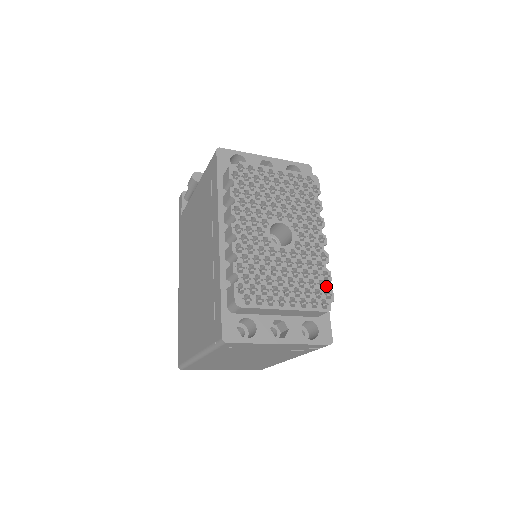
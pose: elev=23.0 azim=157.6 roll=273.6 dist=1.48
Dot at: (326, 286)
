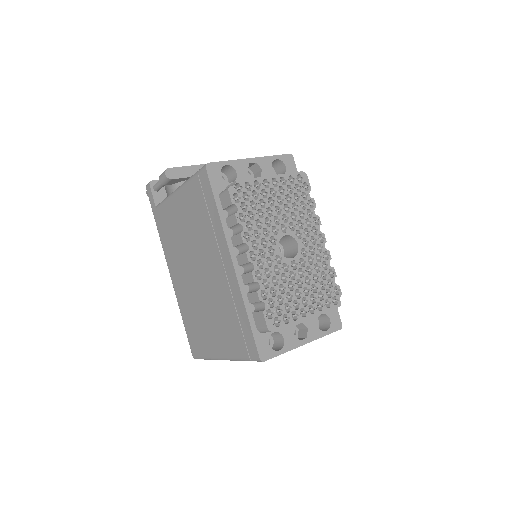
Dot at: (333, 283)
